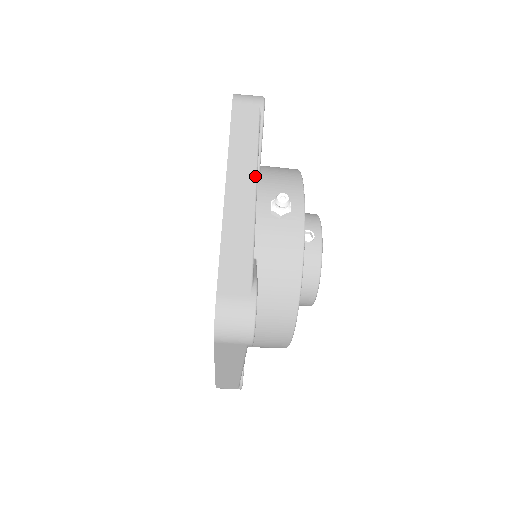
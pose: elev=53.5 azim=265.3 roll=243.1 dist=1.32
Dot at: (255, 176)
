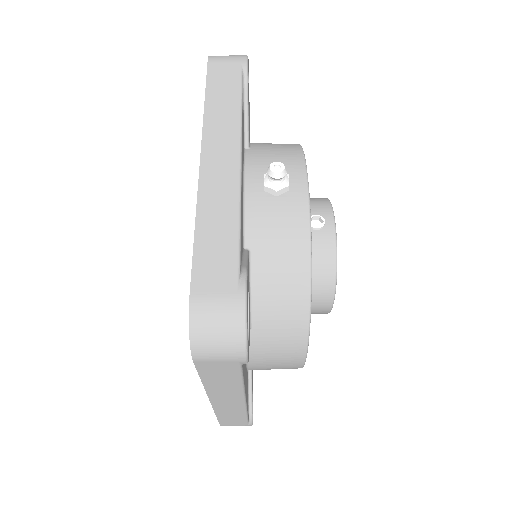
Dot at: (238, 142)
